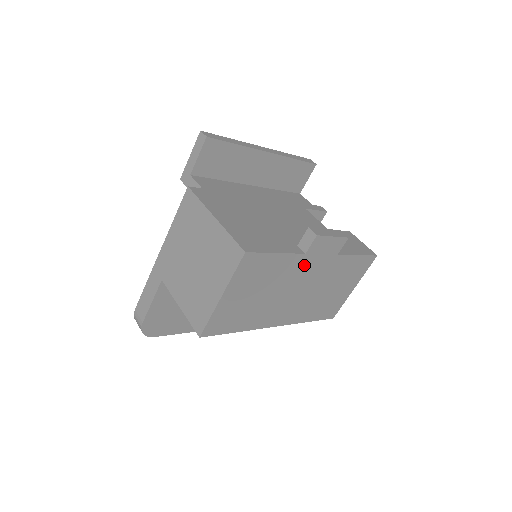
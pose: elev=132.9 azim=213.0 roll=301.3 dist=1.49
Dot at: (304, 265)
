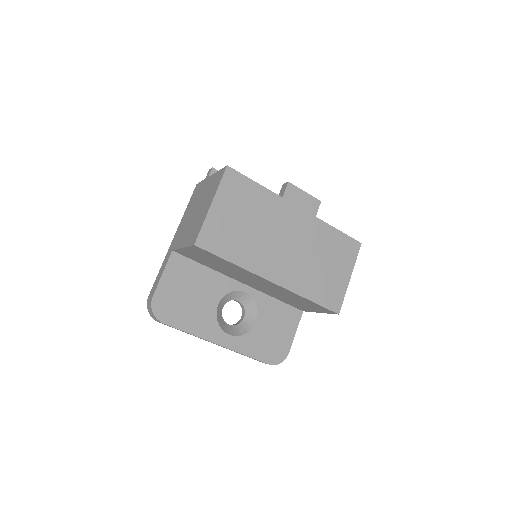
Dot at: (284, 211)
